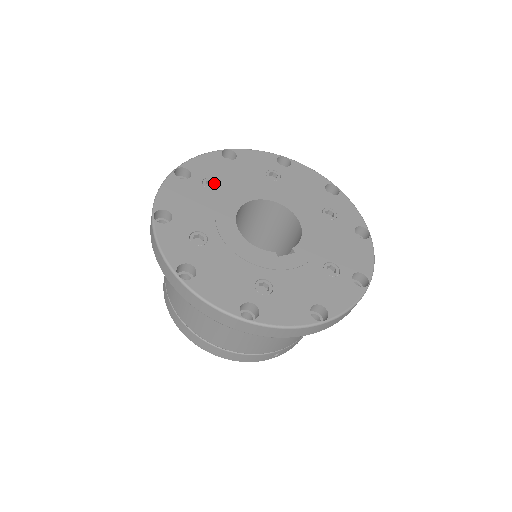
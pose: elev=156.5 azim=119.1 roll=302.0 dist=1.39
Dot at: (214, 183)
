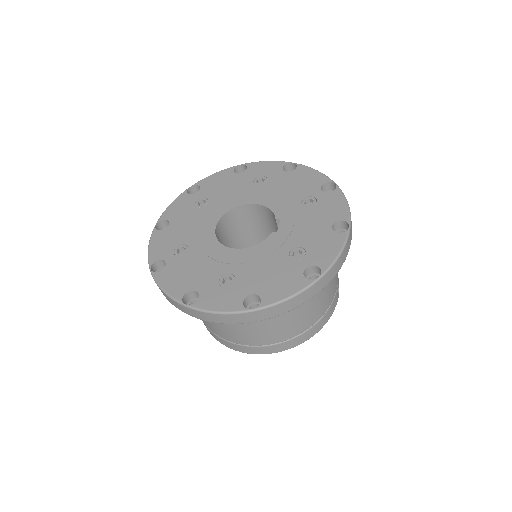
Dot at: (182, 248)
